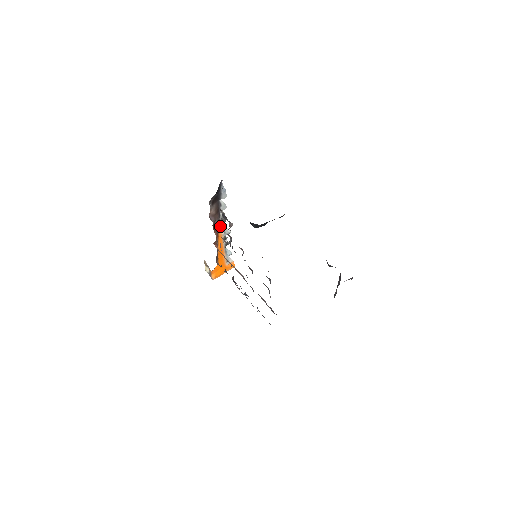
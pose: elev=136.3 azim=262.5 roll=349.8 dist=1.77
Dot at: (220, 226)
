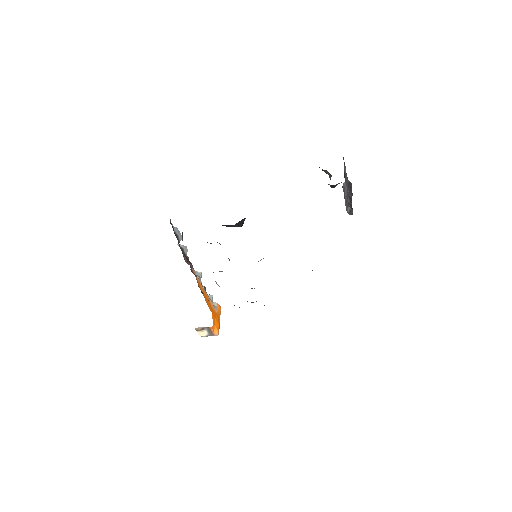
Dot at: (194, 272)
